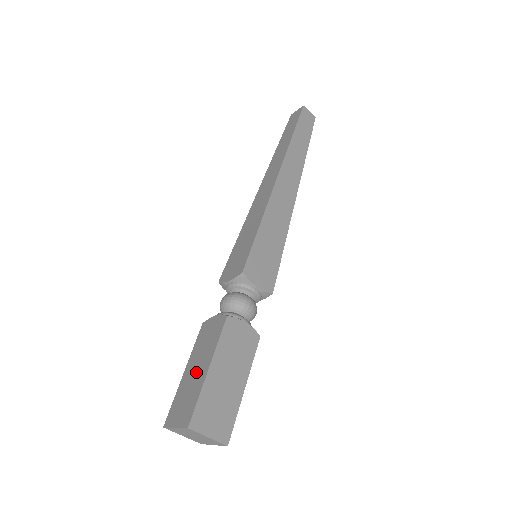
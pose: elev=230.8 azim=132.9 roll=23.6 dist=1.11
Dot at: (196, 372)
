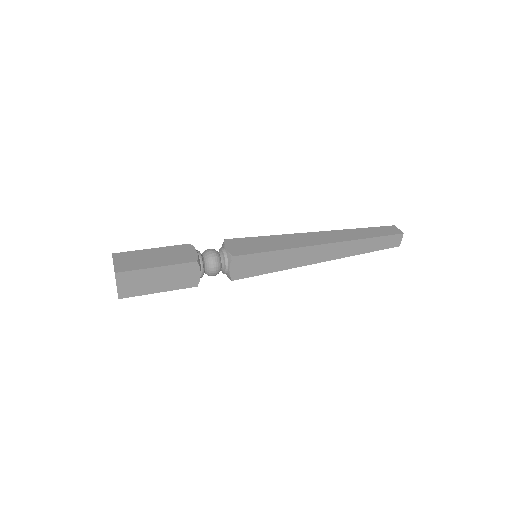
Dot at: (153, 258)
